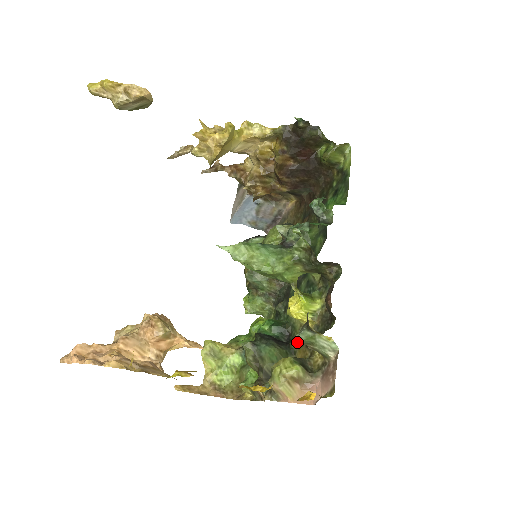
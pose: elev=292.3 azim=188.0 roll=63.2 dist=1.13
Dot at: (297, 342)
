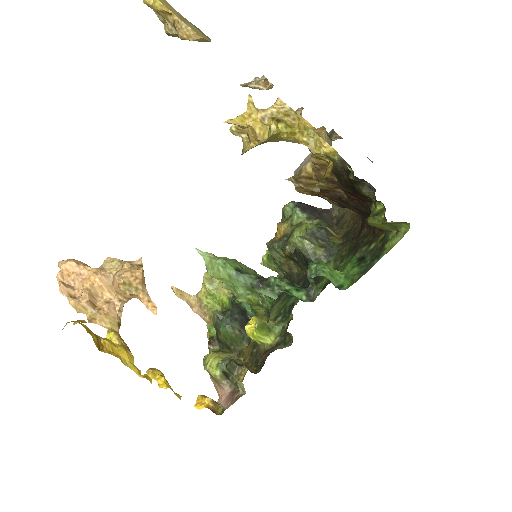
Dot at: occluded
